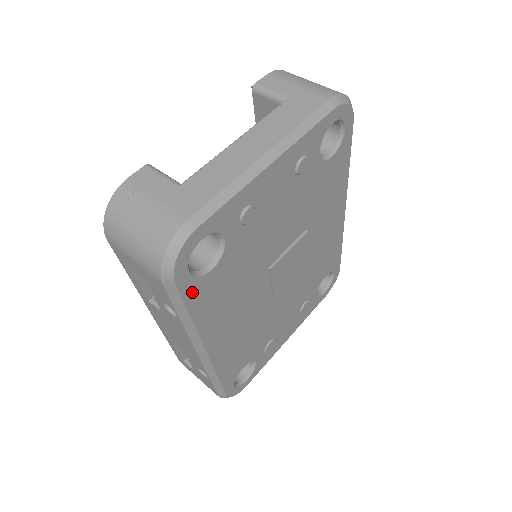
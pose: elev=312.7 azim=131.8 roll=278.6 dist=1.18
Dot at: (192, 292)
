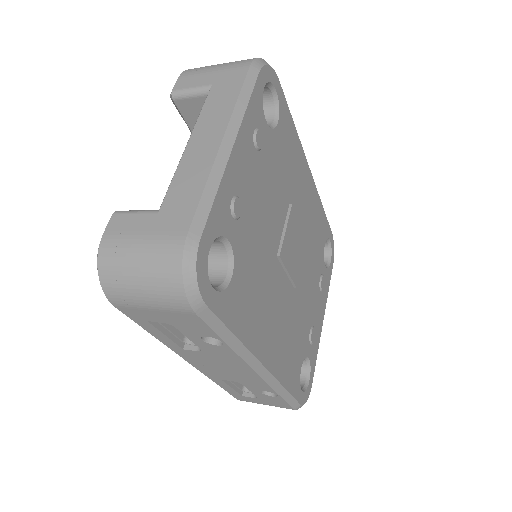
Dot at: (225, 309)
